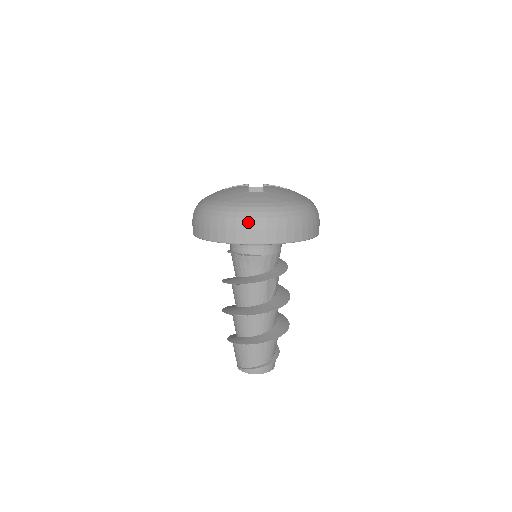
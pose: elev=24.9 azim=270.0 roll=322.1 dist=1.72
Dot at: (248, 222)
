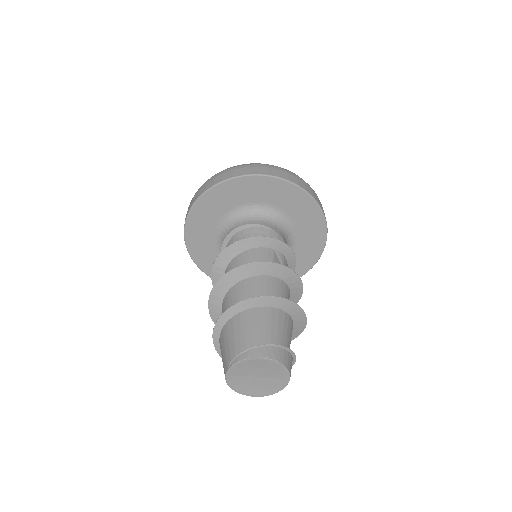
Dot at: (258, 164)
